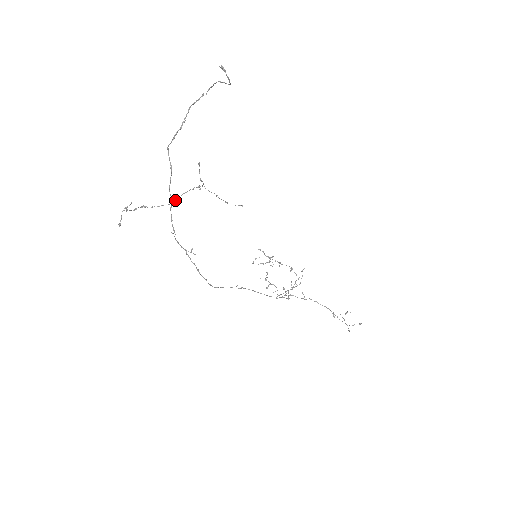
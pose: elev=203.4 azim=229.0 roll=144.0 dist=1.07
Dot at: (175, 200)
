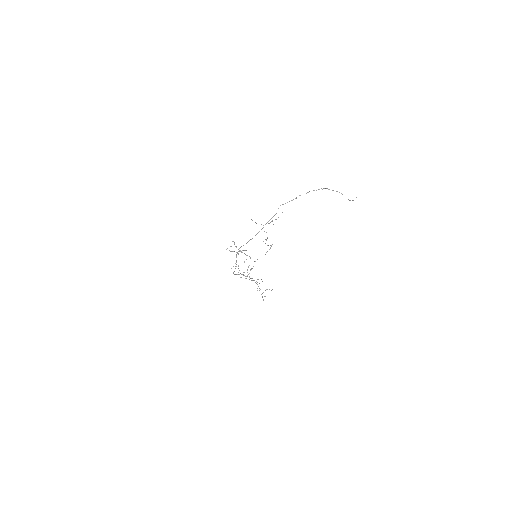
Dot at: occluded
